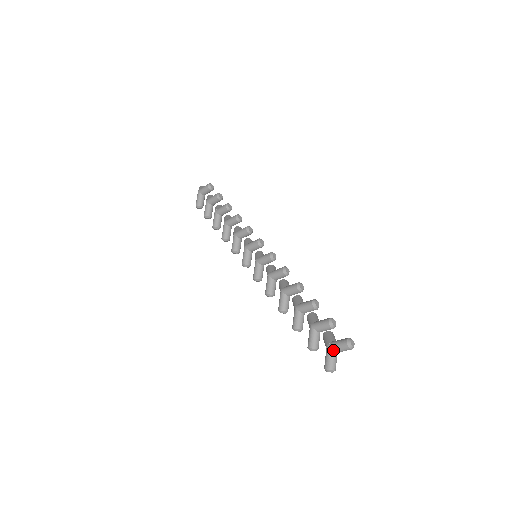
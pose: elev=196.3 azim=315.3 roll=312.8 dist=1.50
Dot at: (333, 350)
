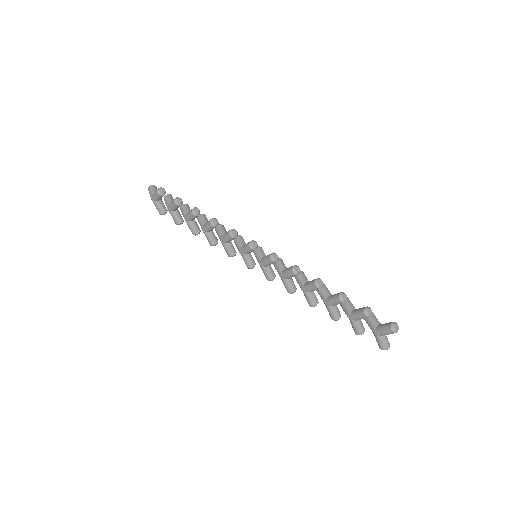
Dot at: (381, 336)
